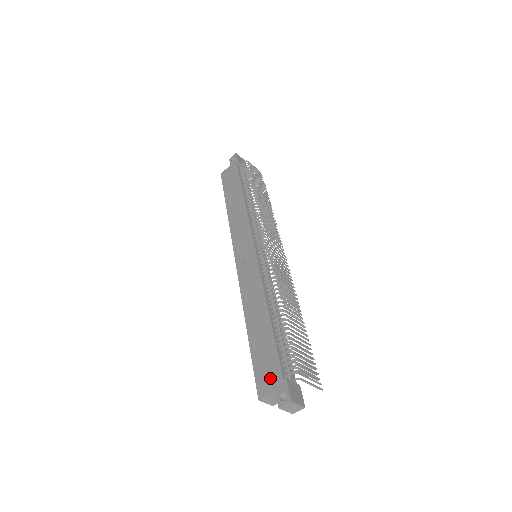
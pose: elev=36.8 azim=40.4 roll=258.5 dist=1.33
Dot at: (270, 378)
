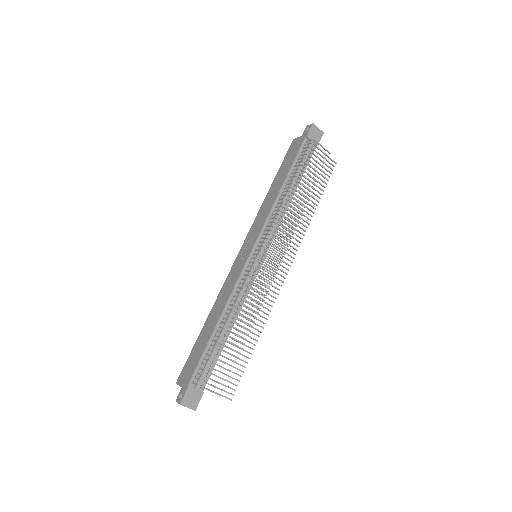
Dot at: (186, 375)
